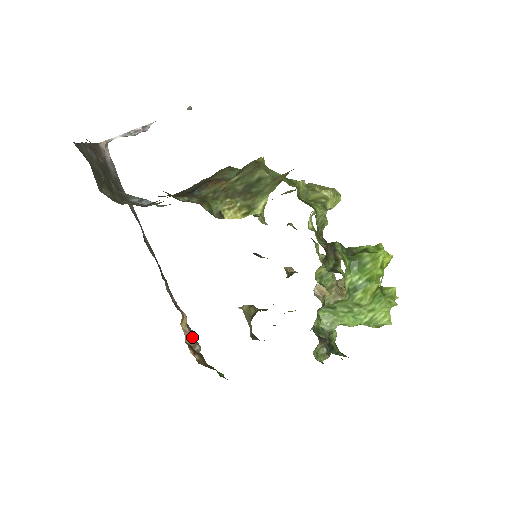
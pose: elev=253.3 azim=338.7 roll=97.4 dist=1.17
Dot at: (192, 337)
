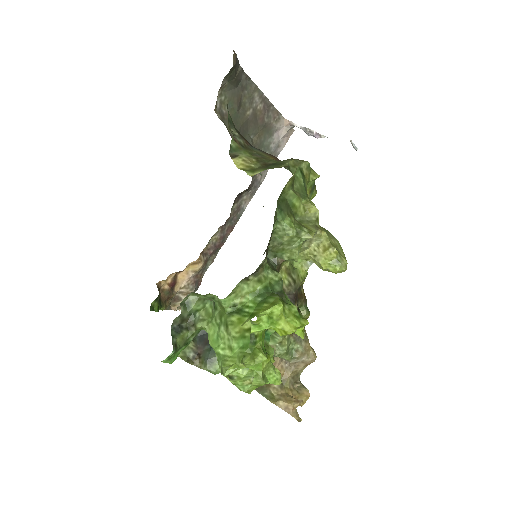
Dot at: (188, 285)
